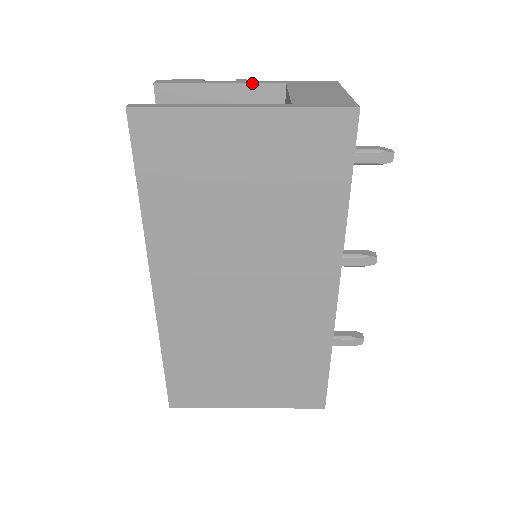
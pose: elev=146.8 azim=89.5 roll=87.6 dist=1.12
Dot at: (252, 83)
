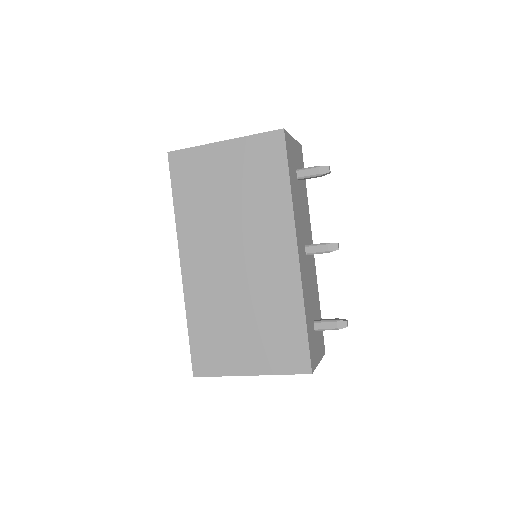
Dot at: occluded
